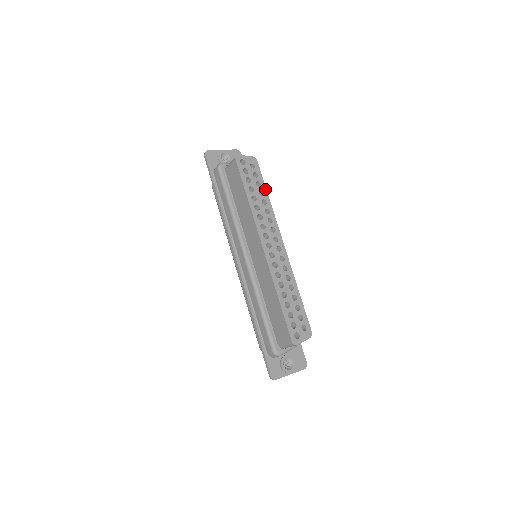
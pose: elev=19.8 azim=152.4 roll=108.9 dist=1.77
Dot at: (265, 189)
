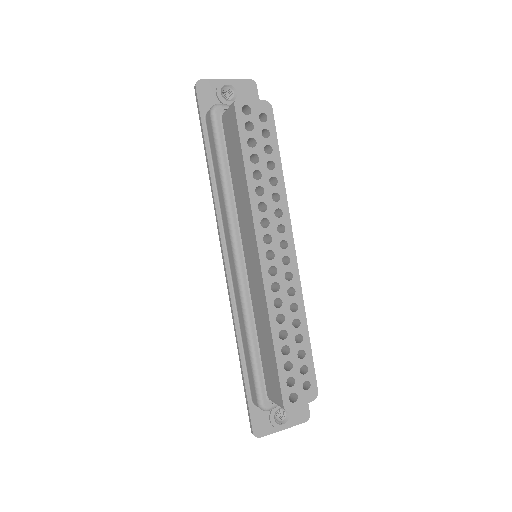
Dot at: (278, 158)
